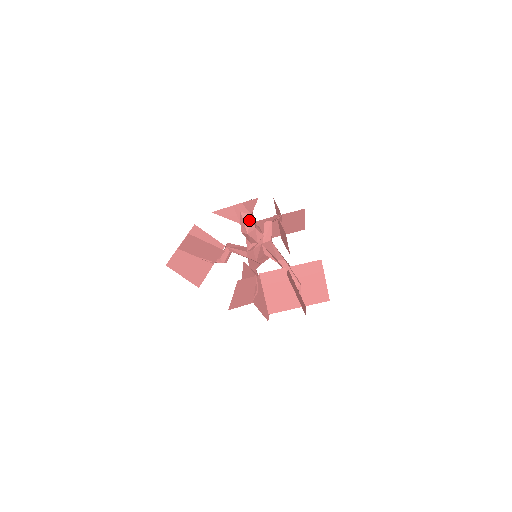
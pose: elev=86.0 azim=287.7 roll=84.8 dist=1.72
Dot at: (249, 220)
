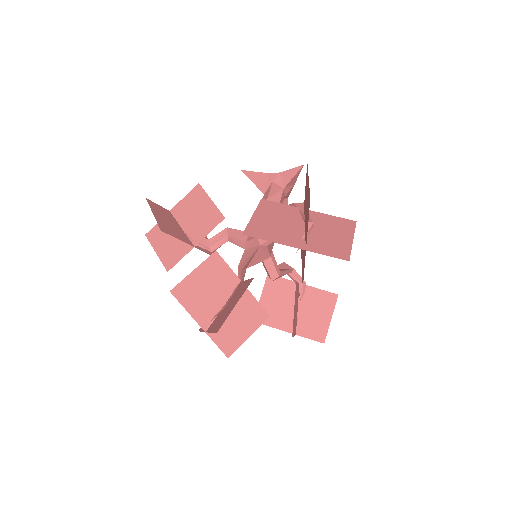
Dot at: (278, 191)
